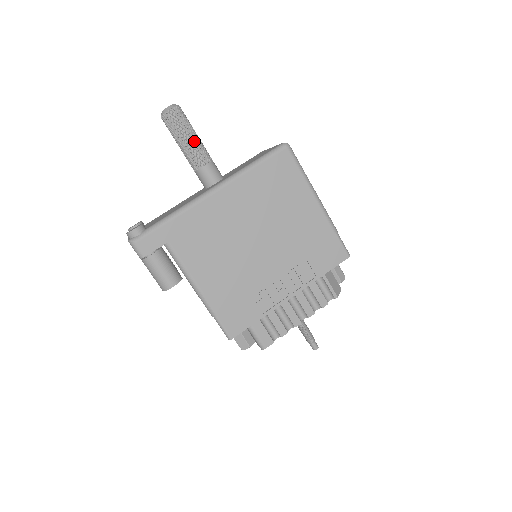
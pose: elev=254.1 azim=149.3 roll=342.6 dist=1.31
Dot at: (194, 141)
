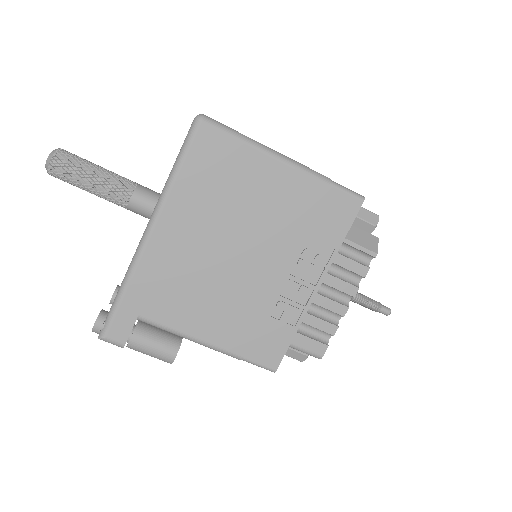
Dot at: (100, 179)
